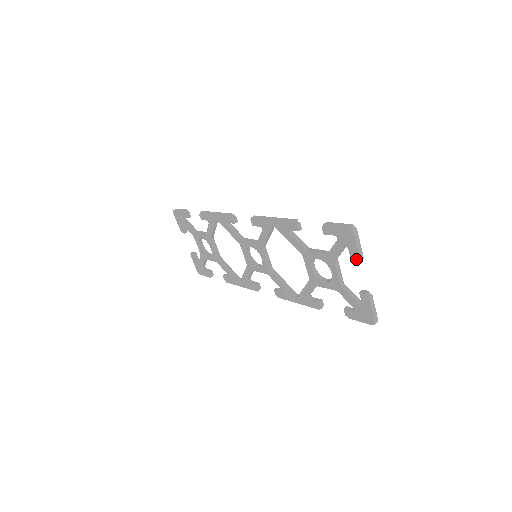
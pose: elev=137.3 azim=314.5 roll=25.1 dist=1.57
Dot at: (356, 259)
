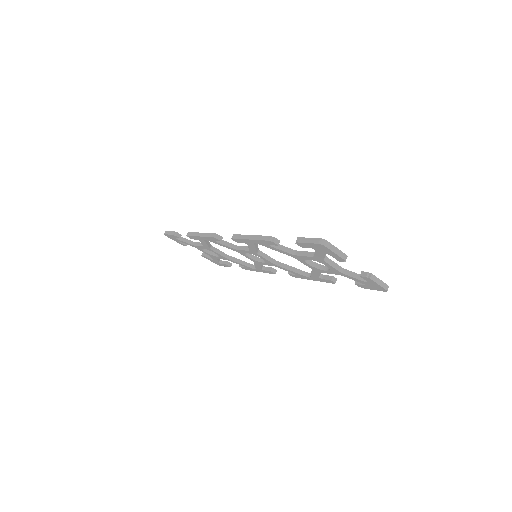
Dot at: (341, 260)
